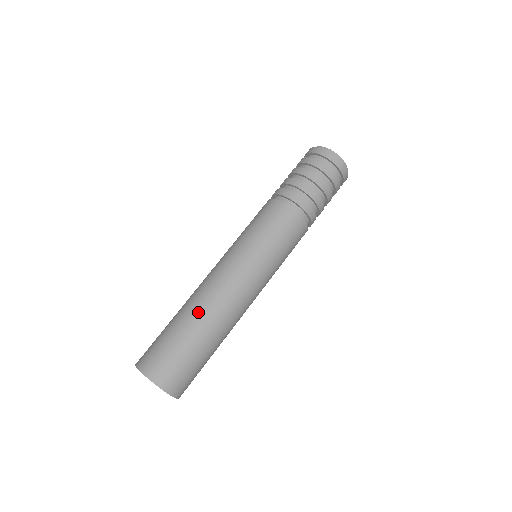
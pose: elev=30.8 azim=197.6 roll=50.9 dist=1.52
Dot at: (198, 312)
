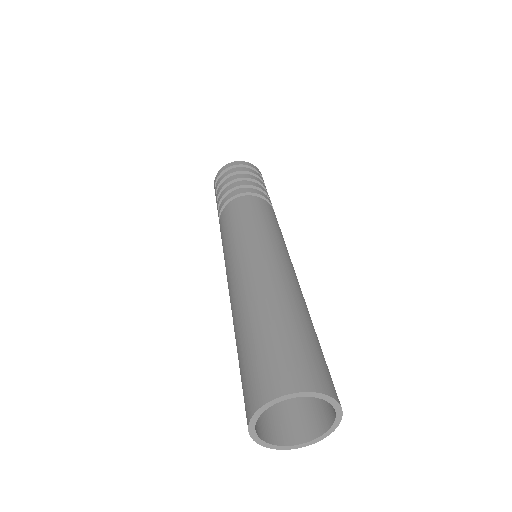
Dot at: (241, 314)
